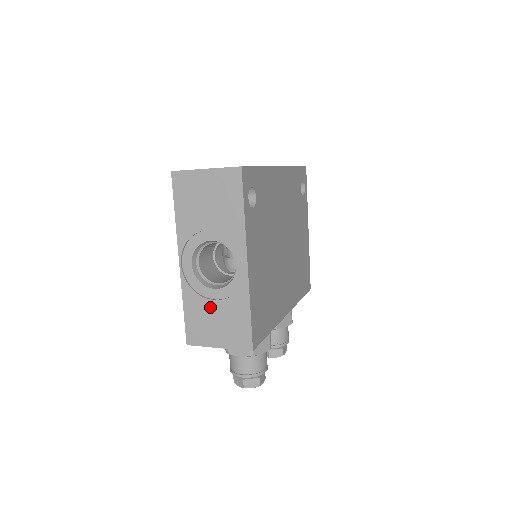
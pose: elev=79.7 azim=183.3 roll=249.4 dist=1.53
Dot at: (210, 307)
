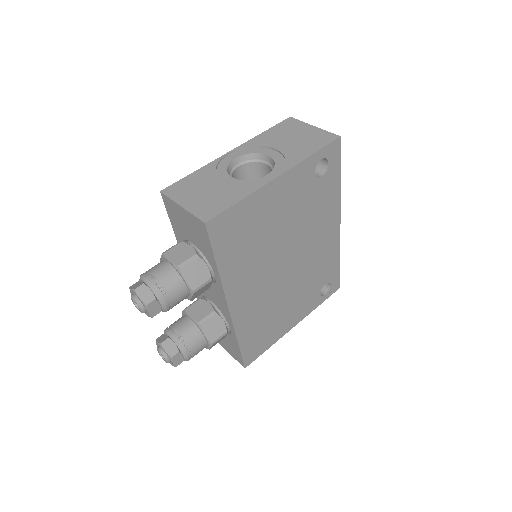
Dot at: (213, 182)
